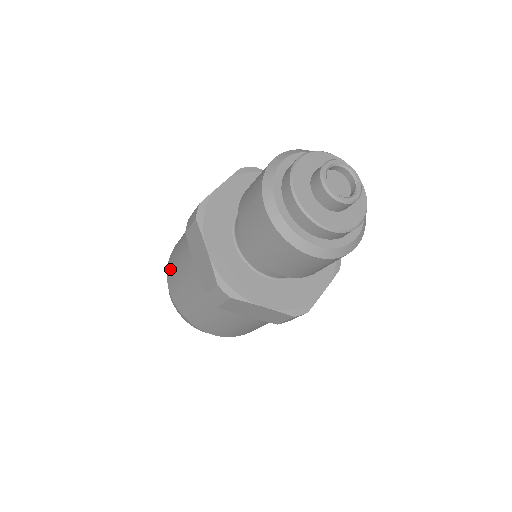
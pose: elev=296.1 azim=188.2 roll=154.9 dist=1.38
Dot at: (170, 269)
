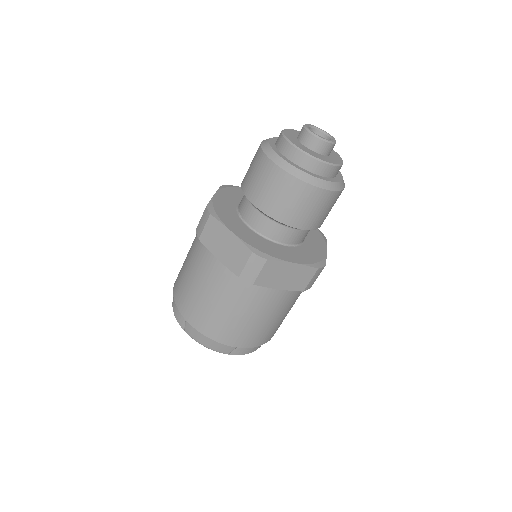
Dot at: (182, 299)
